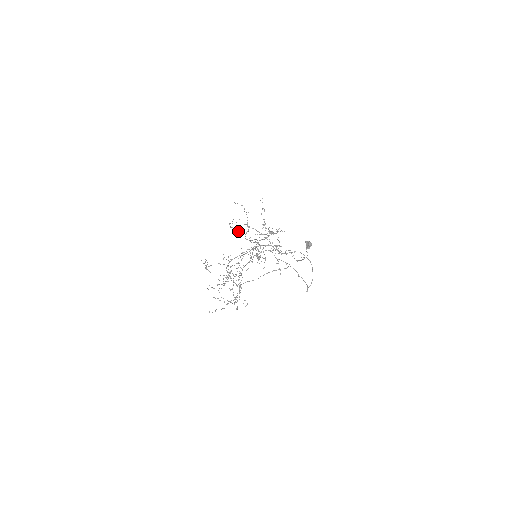
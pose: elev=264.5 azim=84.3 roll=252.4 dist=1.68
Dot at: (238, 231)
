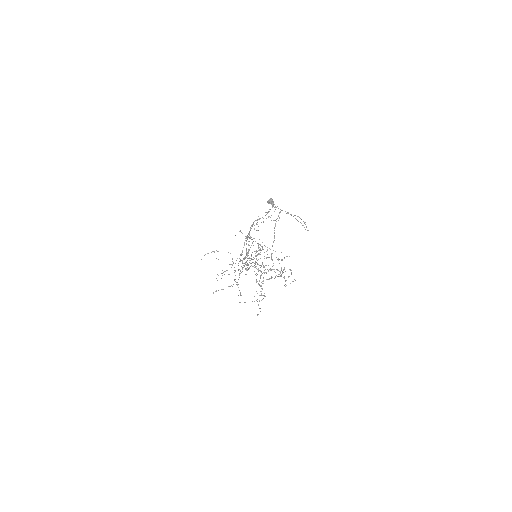
Dot at: (227, 270)
